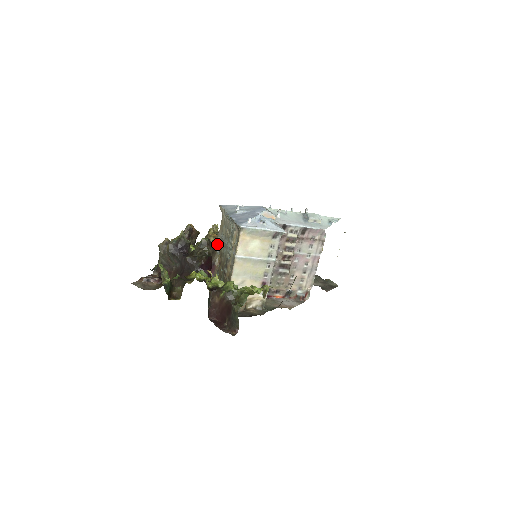
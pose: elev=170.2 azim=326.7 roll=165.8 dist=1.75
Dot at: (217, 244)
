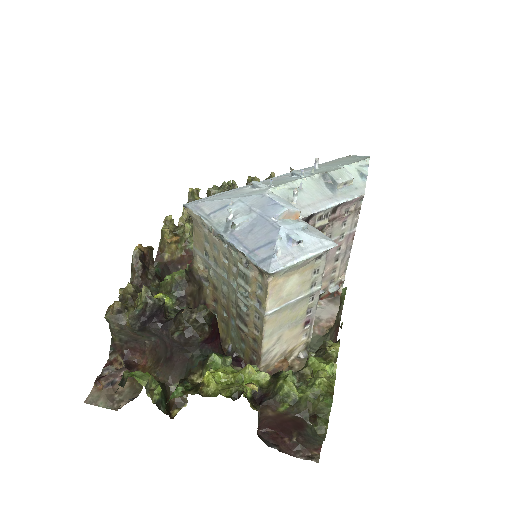
Dot at: (199, 270)
